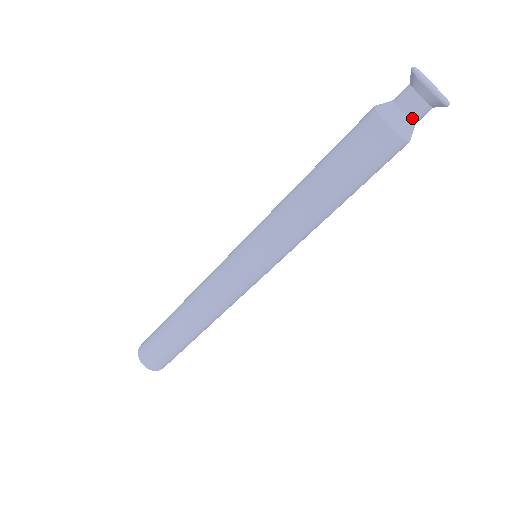
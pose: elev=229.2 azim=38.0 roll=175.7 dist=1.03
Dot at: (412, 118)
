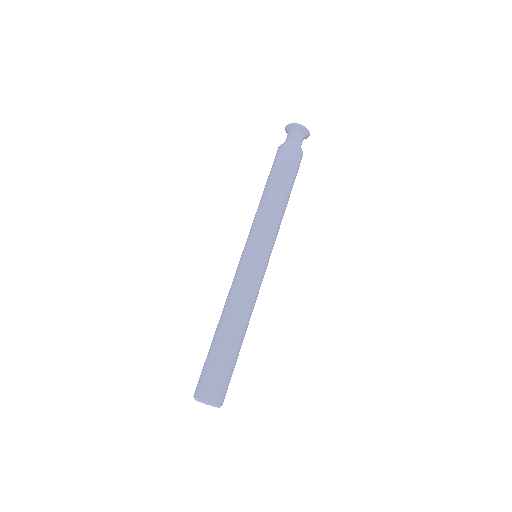
Dot at: (301, 144)
